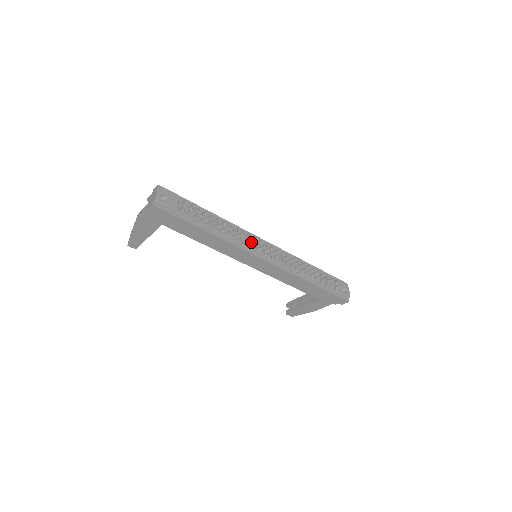
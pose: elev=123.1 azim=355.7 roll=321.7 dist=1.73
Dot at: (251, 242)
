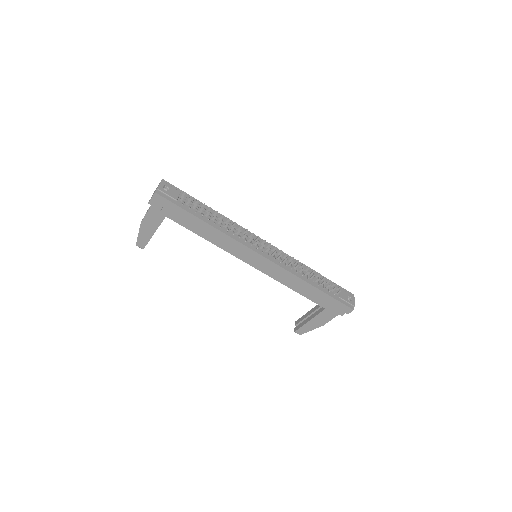
Dot at: occluded
